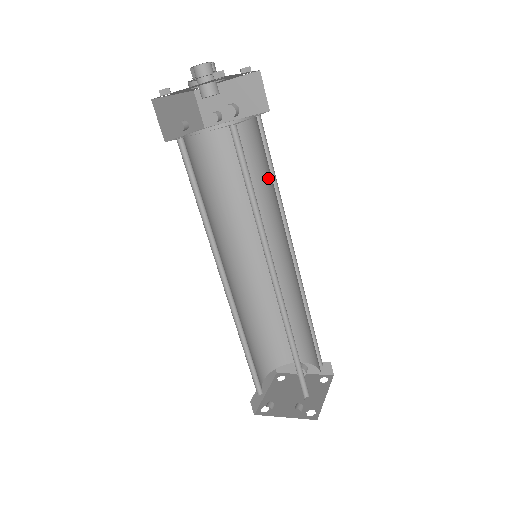
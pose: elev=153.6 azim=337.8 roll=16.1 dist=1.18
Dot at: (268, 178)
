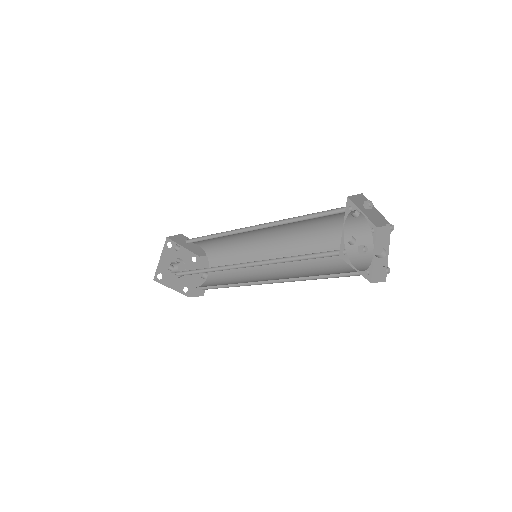
Dot at: (235, 255)
